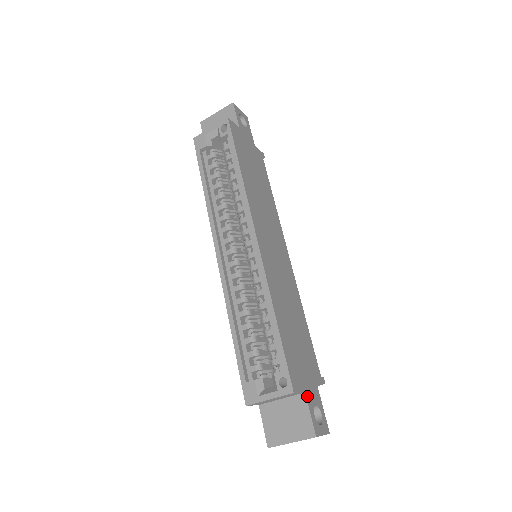
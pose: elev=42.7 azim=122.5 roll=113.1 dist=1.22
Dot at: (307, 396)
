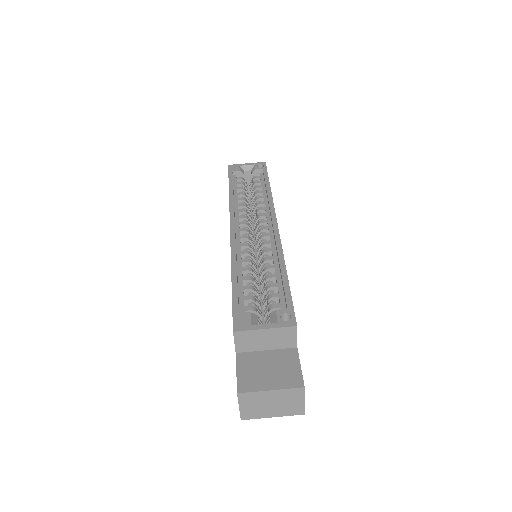
Dot at: (298, 353)
